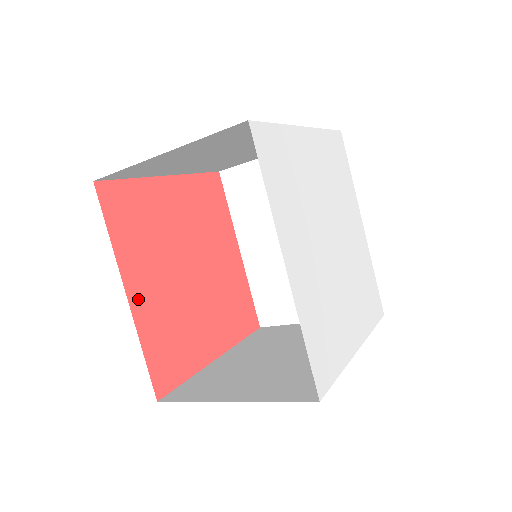
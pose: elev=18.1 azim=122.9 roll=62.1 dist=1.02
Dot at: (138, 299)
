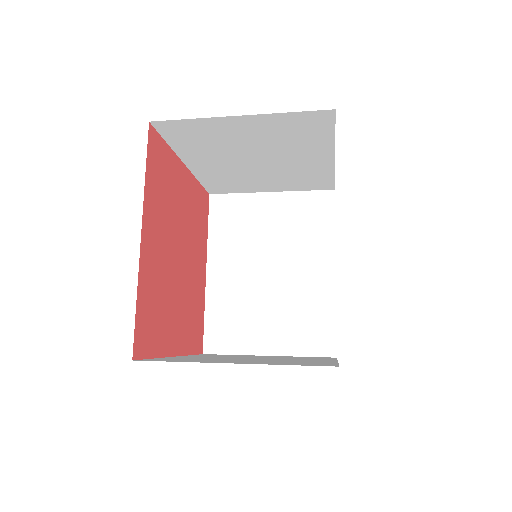
Dot at: (146, 247)
